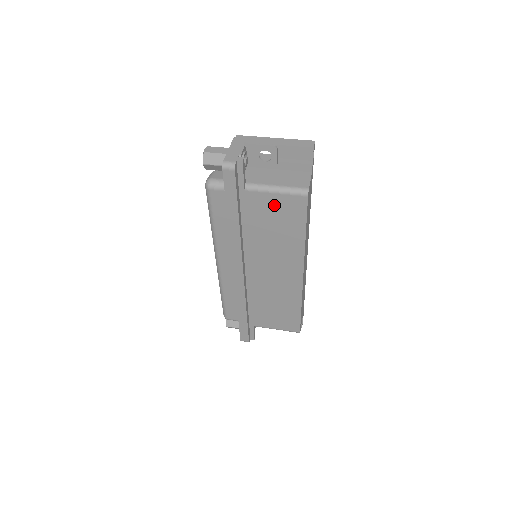
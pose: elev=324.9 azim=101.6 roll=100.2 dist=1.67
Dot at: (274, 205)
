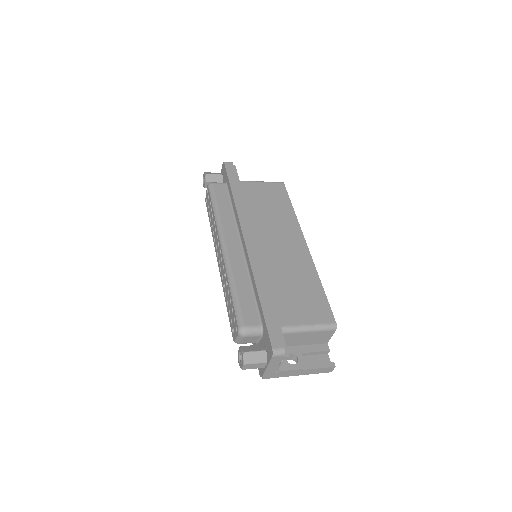
Dot at: (263, 190)
